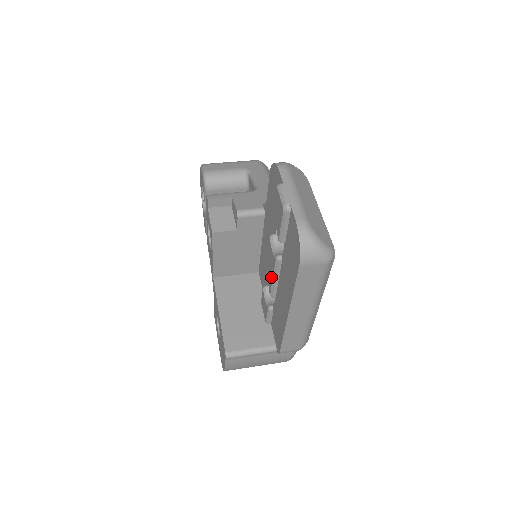
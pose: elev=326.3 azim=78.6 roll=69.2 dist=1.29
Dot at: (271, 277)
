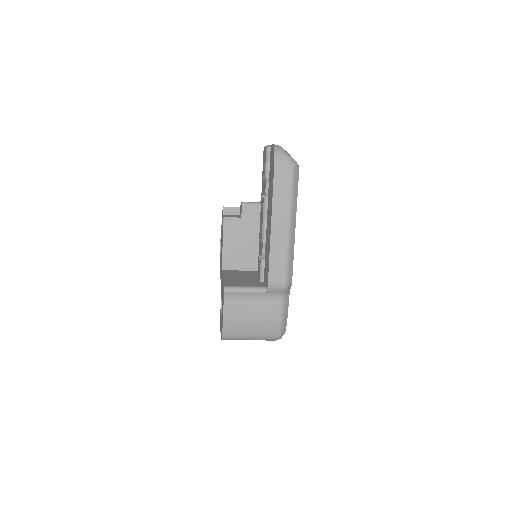
Dot at: (262, 222)
